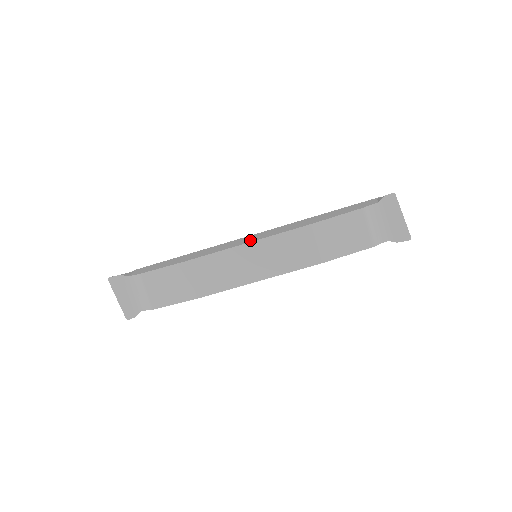
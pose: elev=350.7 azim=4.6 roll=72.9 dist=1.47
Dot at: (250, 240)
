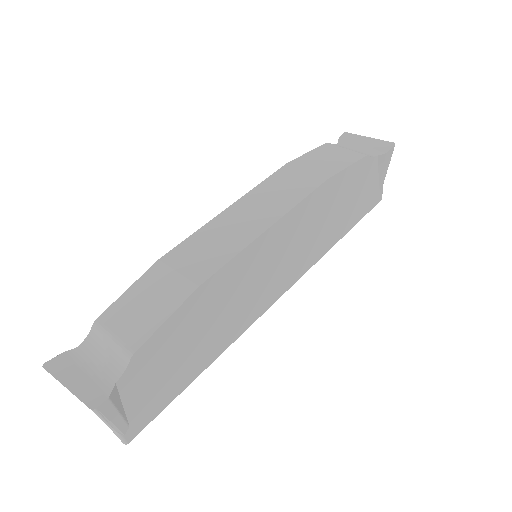
Dot at: occluded
